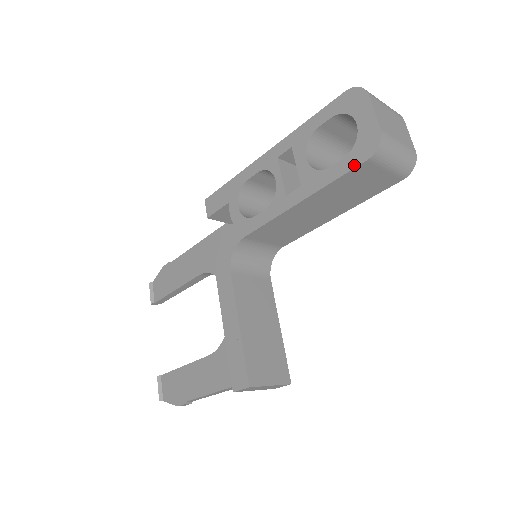
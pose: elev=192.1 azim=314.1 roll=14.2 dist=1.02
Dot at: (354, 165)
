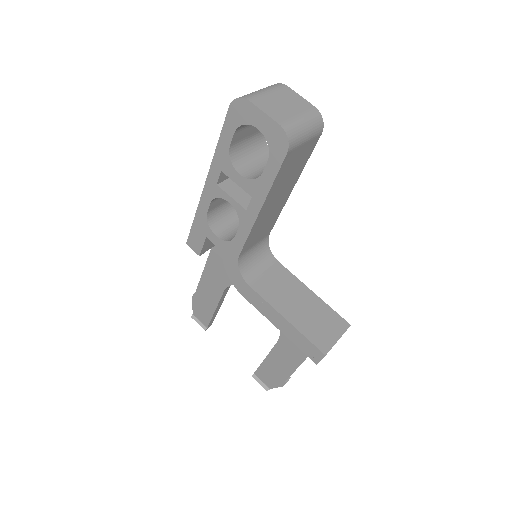
Dot at: (280, 162)
